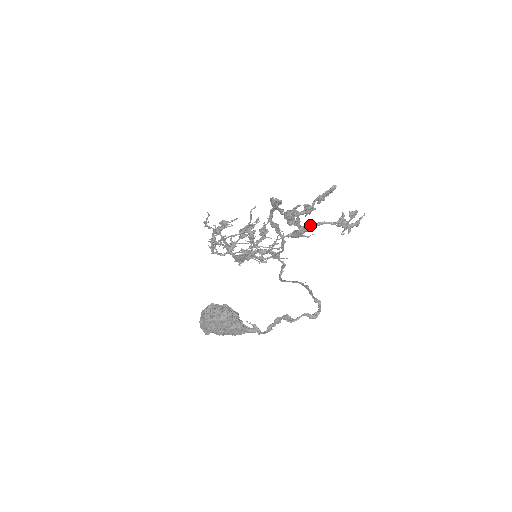
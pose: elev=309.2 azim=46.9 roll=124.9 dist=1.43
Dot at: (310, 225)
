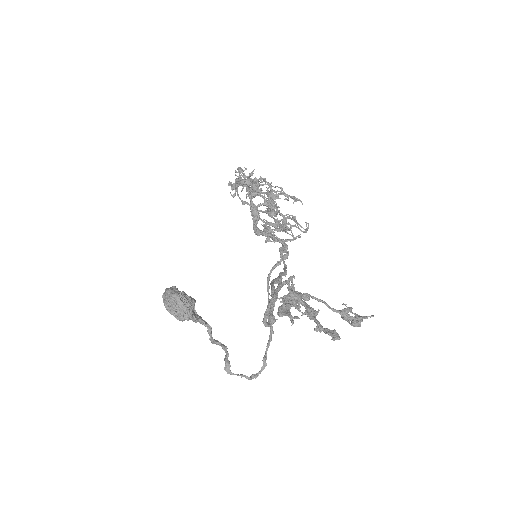
Dot at: (312, 297)
